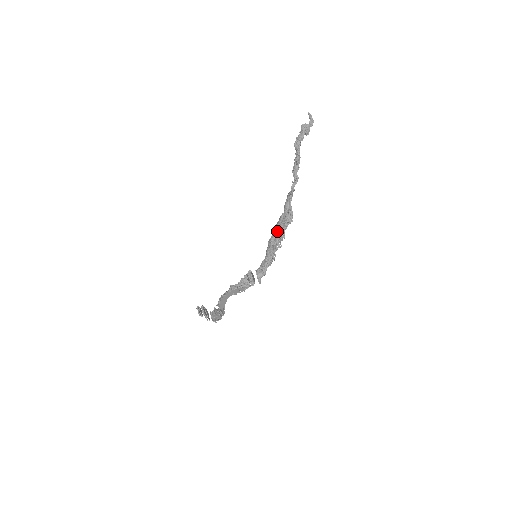
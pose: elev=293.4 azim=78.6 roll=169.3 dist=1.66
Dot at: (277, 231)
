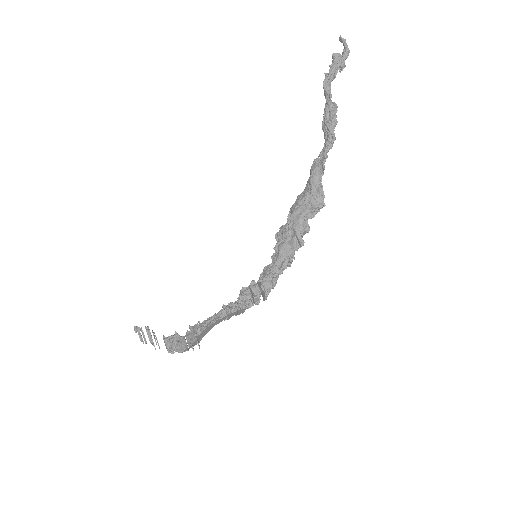
Dot at: (299, 220)
